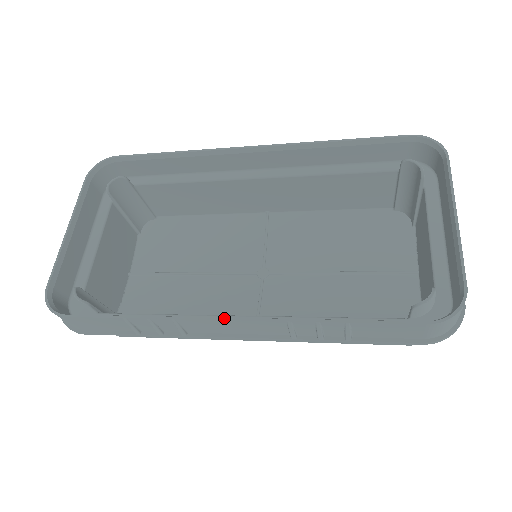
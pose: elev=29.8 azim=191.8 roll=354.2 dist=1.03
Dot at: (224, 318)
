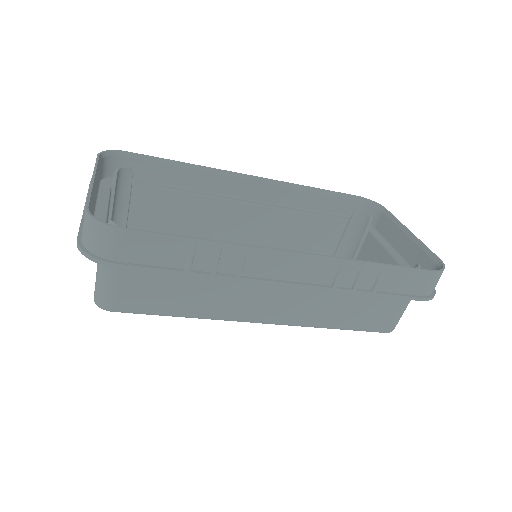
Dot at: (292, 251)
